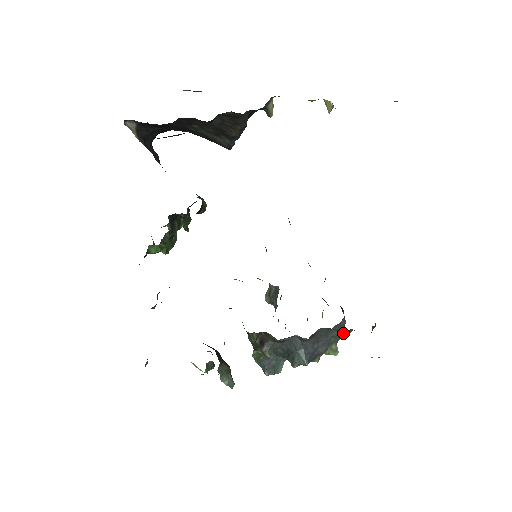
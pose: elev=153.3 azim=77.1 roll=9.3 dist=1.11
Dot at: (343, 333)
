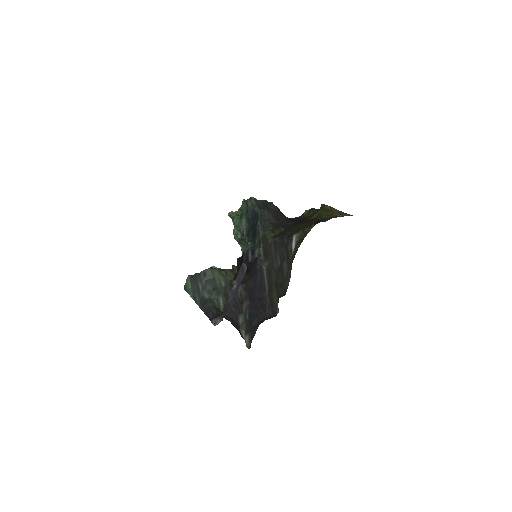
Dot at: occluded
